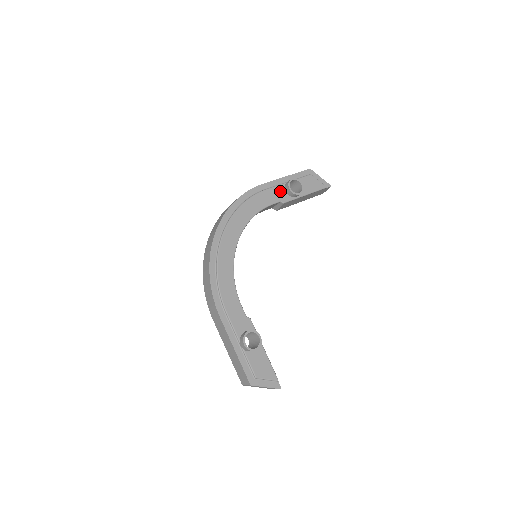
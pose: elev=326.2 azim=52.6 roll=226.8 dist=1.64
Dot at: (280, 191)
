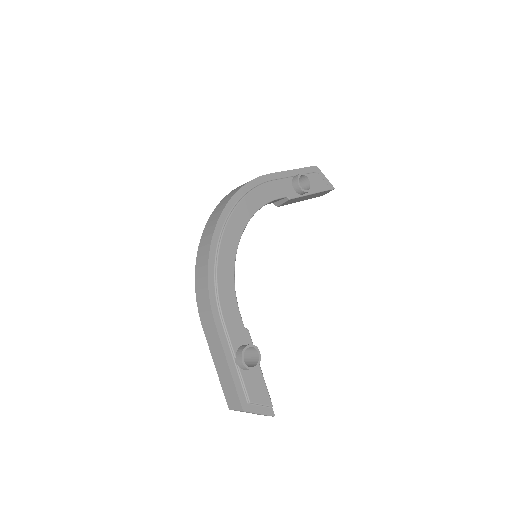
Dot at: (287, 185)
